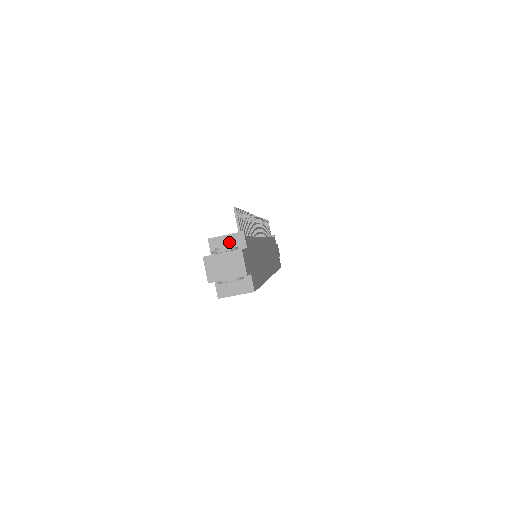
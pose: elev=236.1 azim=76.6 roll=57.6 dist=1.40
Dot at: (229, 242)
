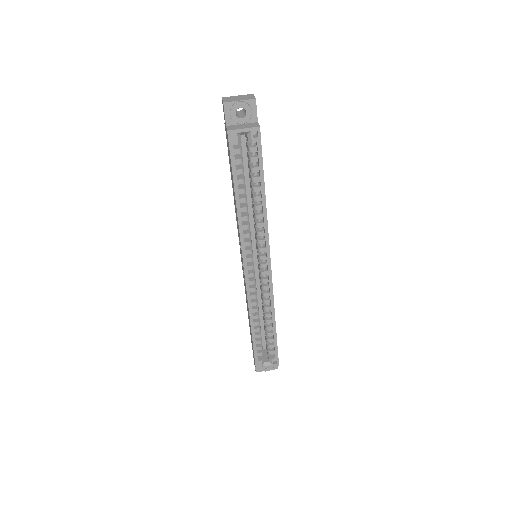
Dot at: occluded
